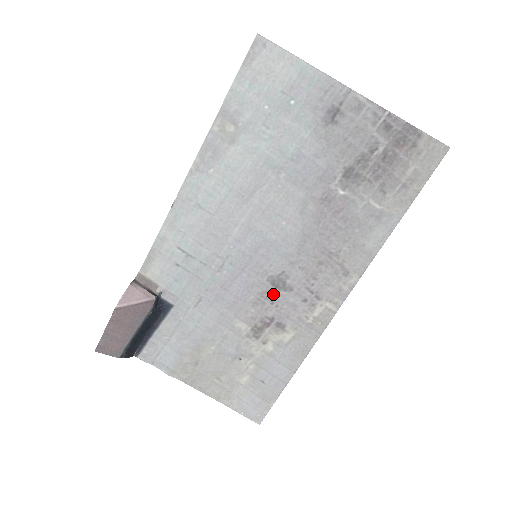
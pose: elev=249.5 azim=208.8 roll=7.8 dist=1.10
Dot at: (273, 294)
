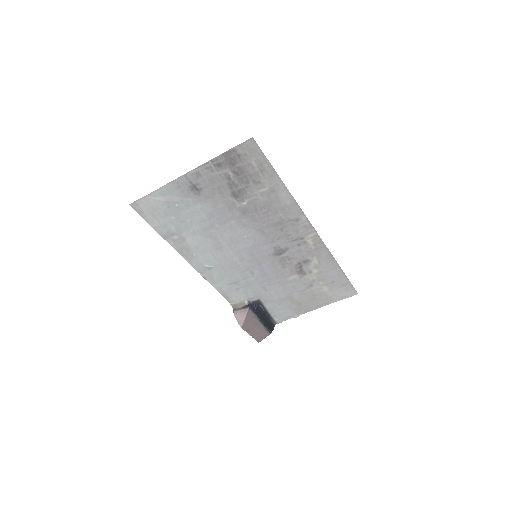
Dot at: (284, 257)
